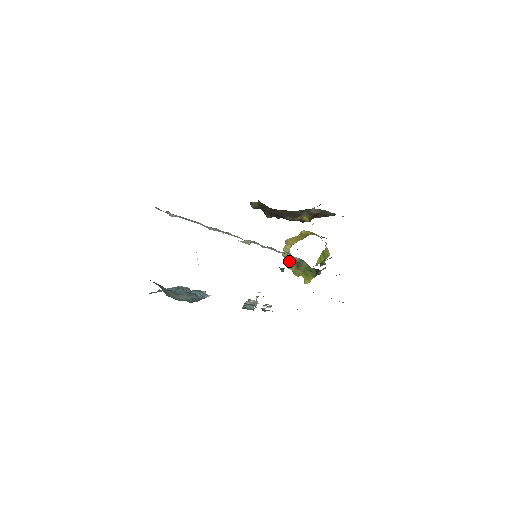
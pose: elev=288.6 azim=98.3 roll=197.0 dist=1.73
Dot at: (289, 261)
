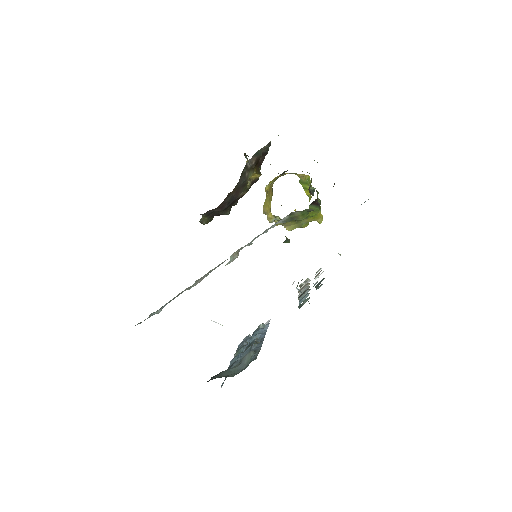
Dot at: (285, 225)
